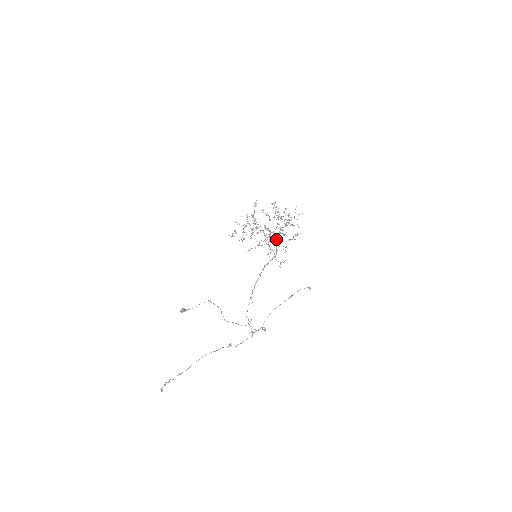
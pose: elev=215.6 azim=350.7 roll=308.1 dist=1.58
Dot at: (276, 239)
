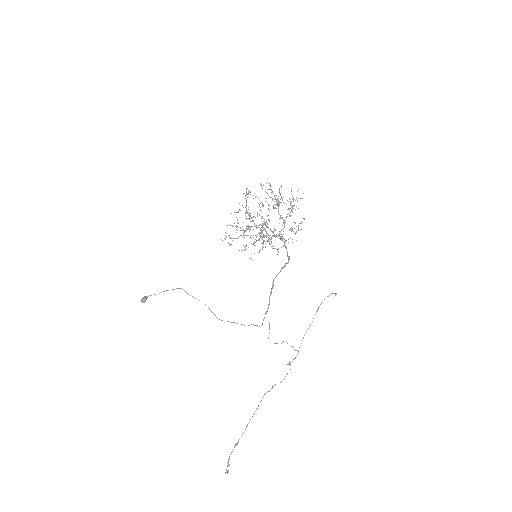
Dot at: (284, 239)
